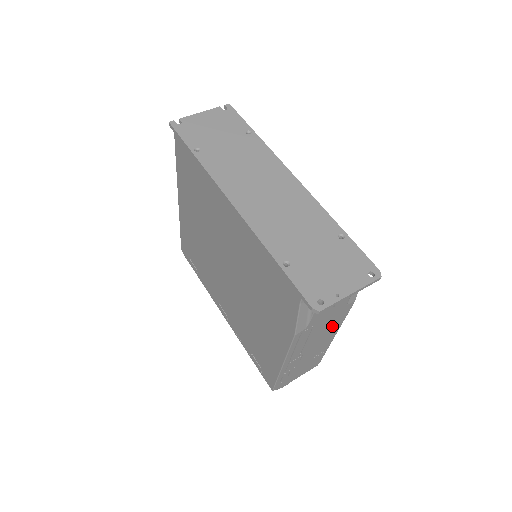
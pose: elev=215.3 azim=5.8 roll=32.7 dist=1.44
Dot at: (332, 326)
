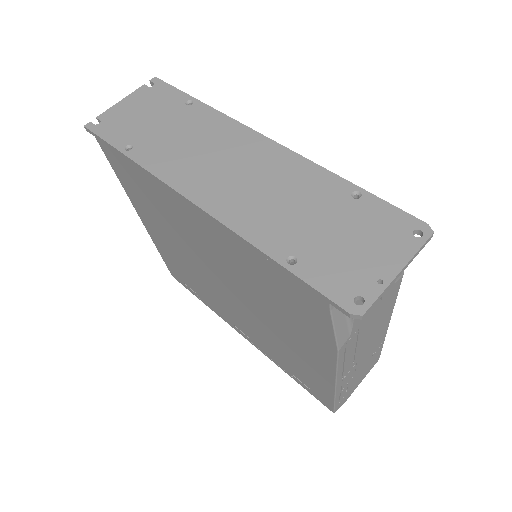
Dot at: (383, 315)
